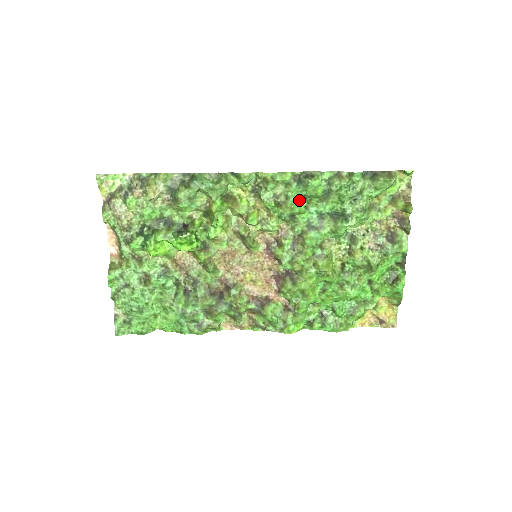
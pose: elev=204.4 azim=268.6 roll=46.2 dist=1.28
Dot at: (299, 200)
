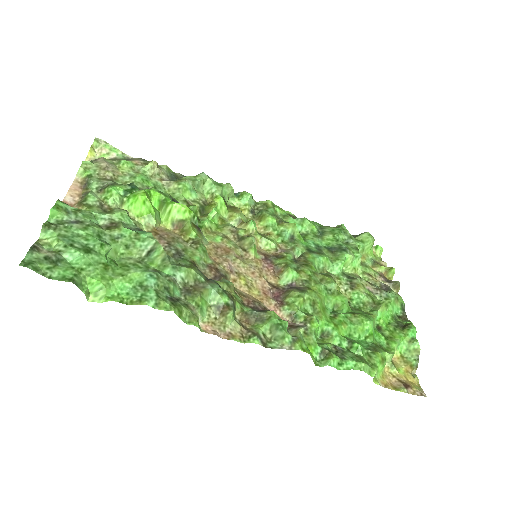
Dot at: occluded
